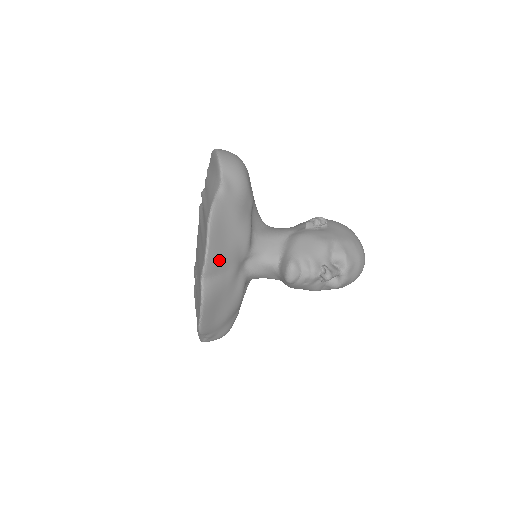
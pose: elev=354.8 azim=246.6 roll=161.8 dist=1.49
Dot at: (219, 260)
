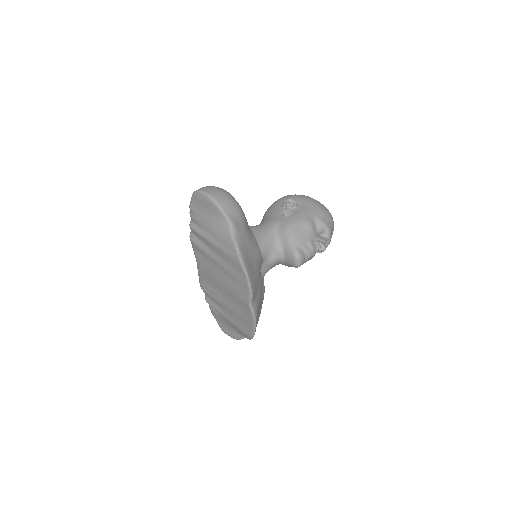
Dot at: (255, 284)
